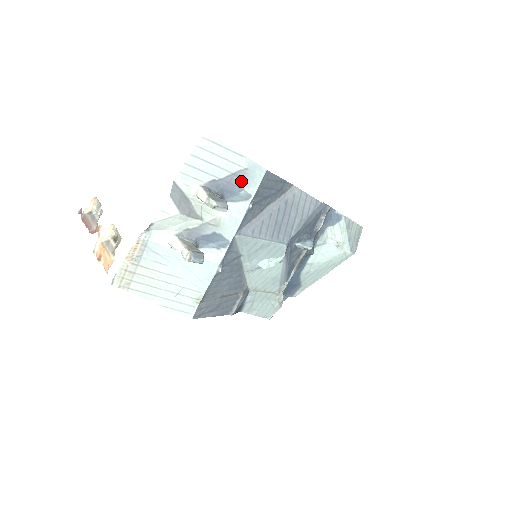
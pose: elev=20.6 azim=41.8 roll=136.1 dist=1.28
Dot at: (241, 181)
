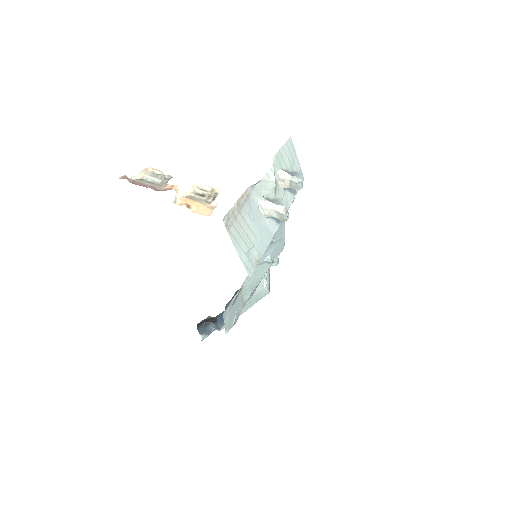
Dot at: occluded
